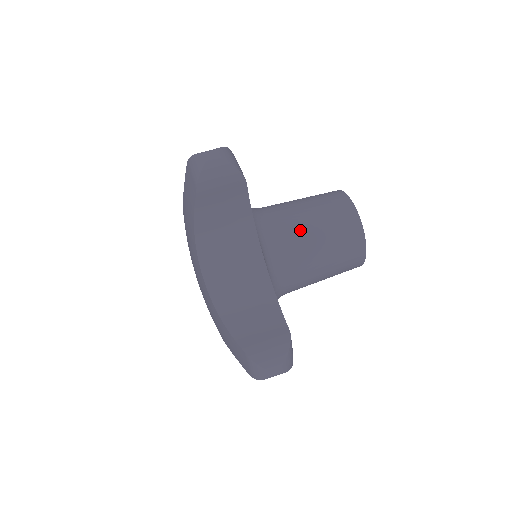
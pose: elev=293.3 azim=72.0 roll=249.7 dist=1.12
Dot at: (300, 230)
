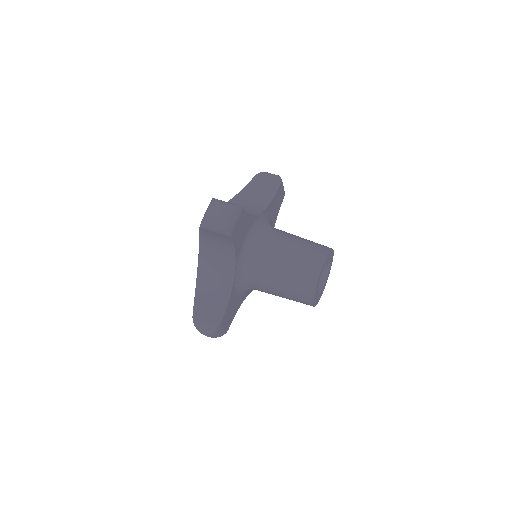
Dot at: (291, 234)
